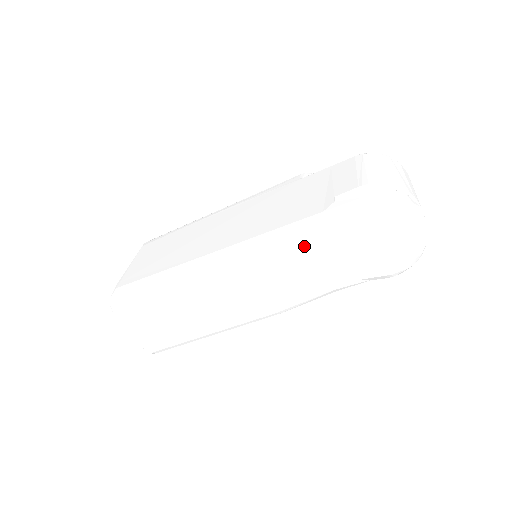
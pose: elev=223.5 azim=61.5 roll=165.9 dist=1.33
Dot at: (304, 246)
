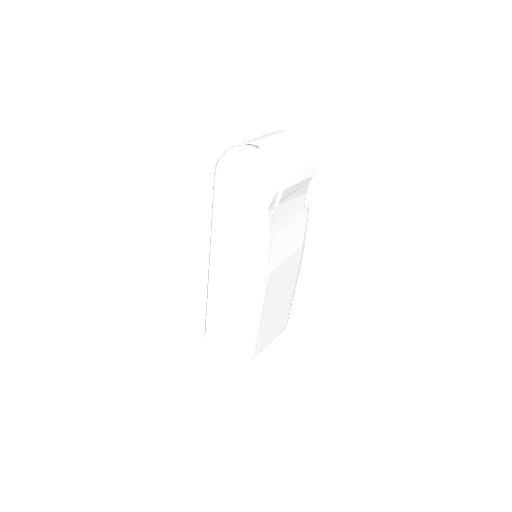
Dot at: (216, 222)
